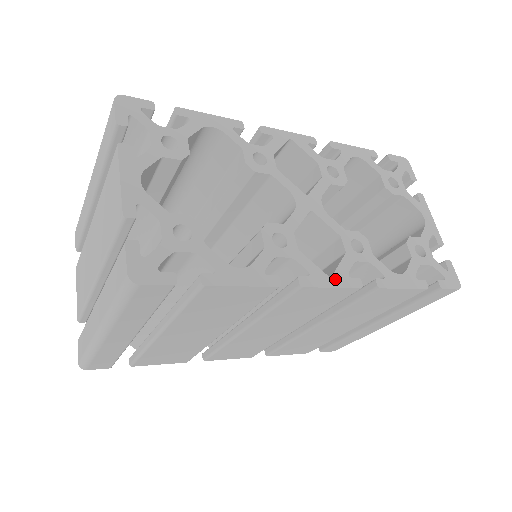
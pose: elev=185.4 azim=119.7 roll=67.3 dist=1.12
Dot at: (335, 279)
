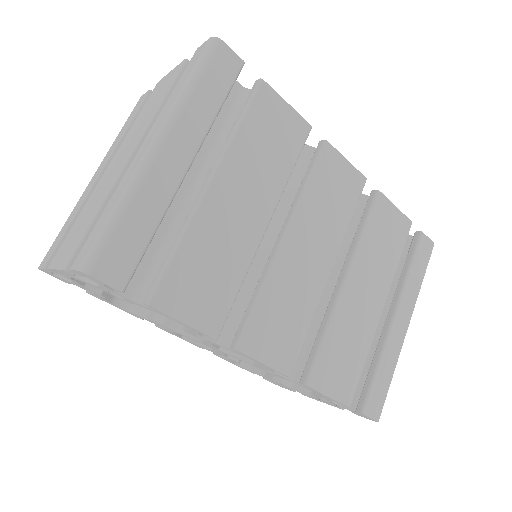
Dot at: occluded
